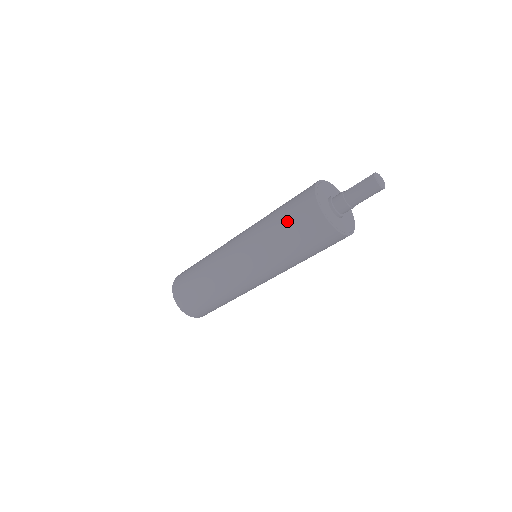
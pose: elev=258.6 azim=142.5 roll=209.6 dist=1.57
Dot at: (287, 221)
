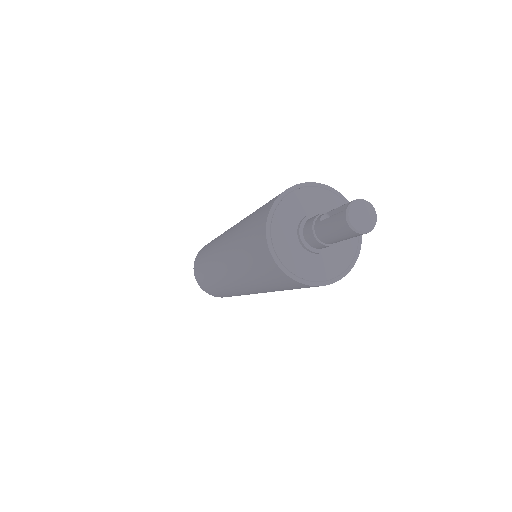
Dot at: (248, 255)
